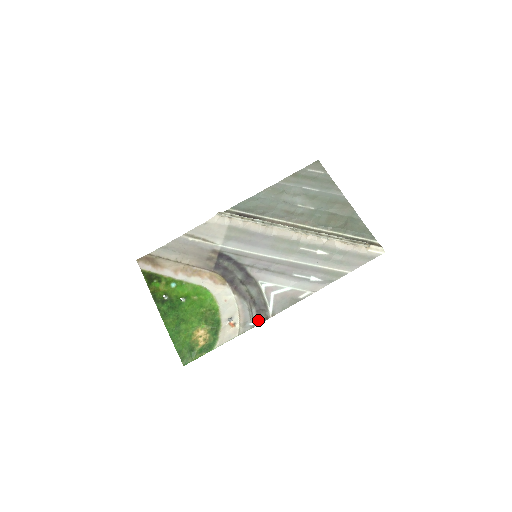
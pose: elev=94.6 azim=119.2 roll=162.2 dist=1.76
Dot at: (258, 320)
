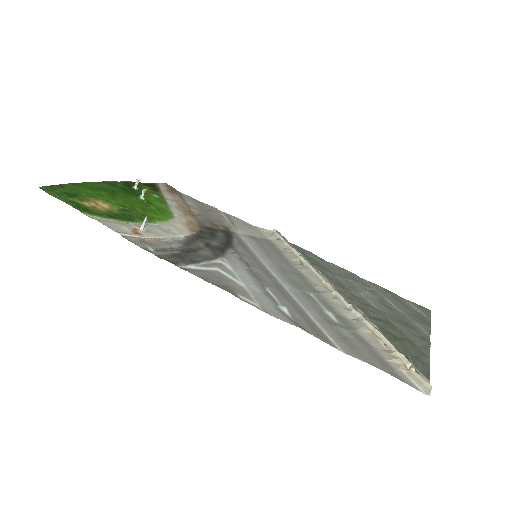
Dot at: (163, 255)
